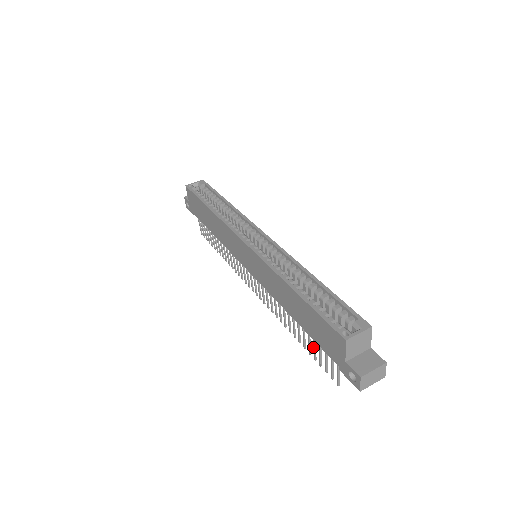
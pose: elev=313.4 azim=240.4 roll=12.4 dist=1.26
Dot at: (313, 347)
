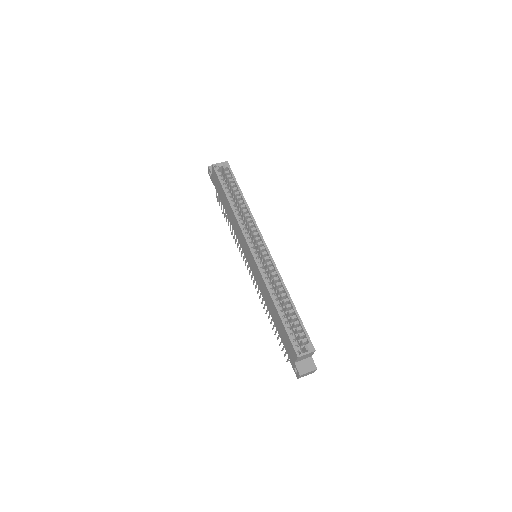
Dot at: (278, 335)
